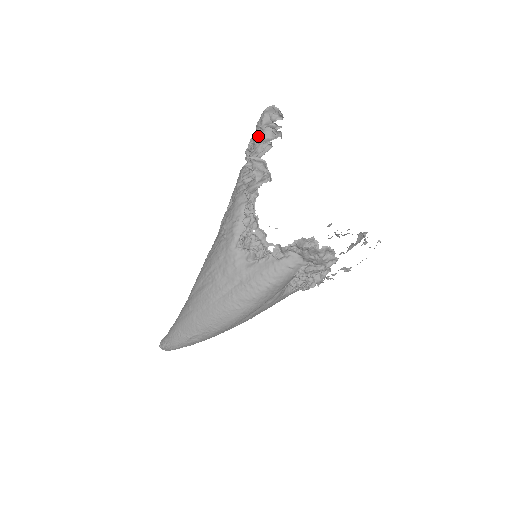
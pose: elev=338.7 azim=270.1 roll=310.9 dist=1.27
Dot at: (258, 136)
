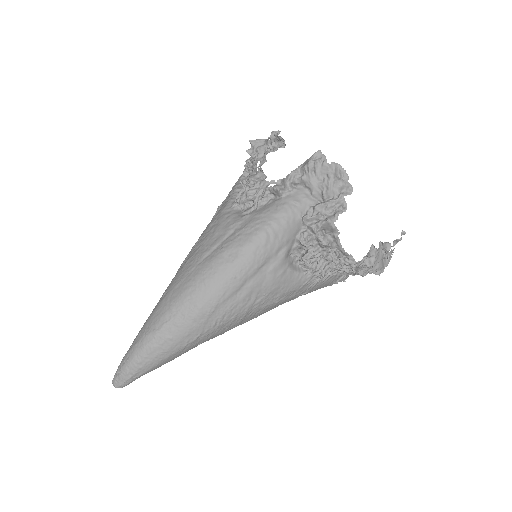
Dot at: occluded
